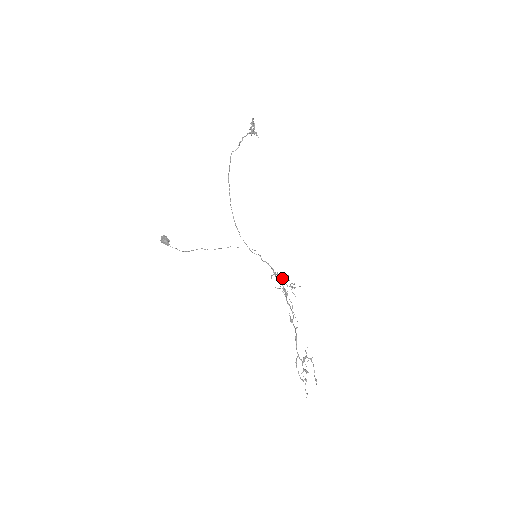
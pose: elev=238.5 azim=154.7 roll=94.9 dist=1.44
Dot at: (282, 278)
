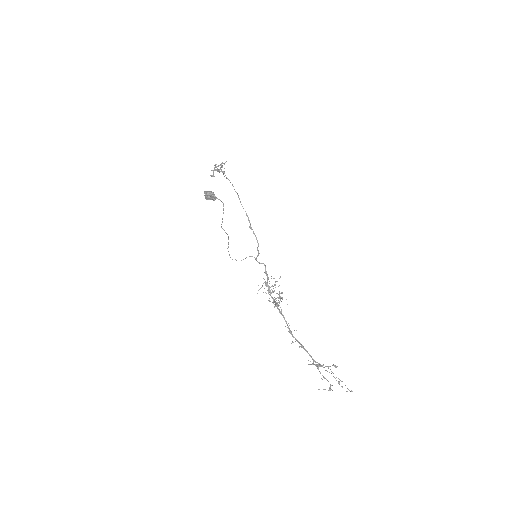
Dot at: (274, 285)
